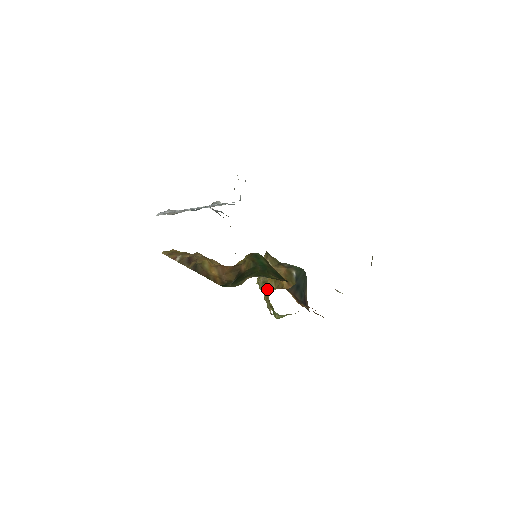
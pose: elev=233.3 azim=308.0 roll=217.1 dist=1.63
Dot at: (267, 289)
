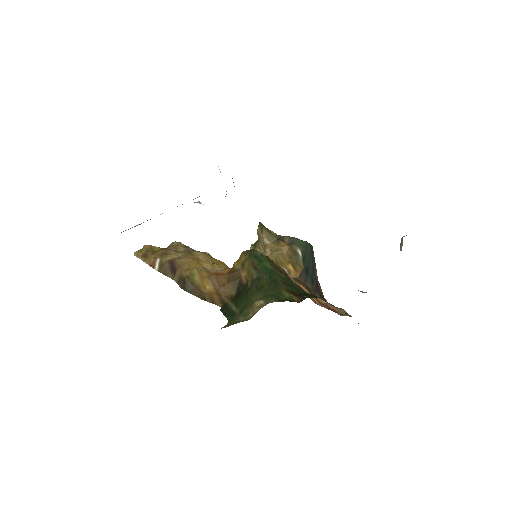
Dot at: occluded
